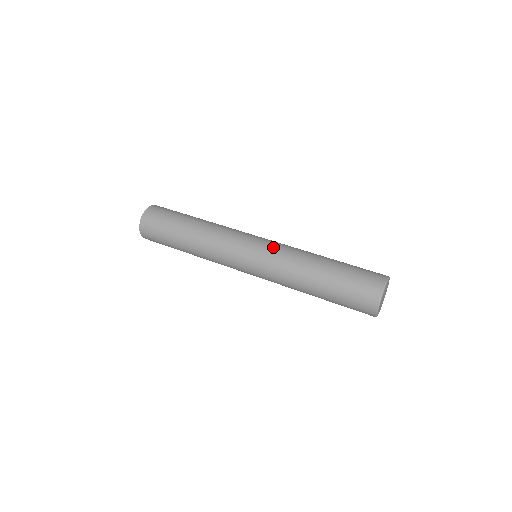
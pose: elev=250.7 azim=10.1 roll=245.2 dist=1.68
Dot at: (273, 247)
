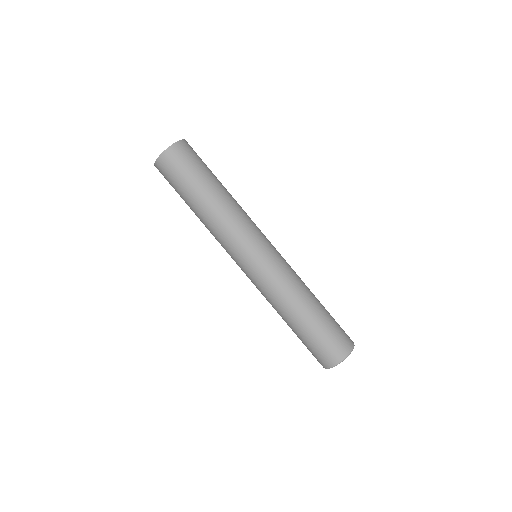
Dot at: (279, 264)
